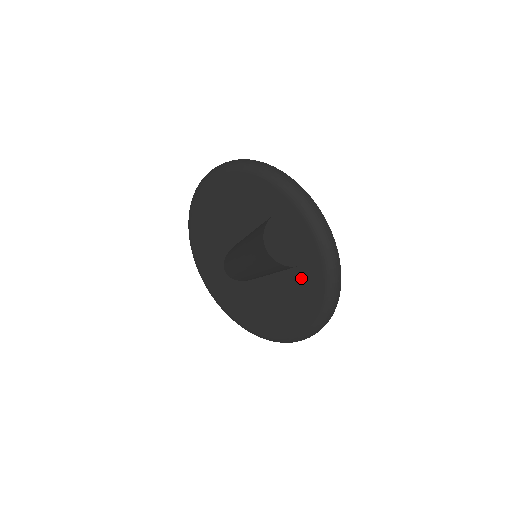
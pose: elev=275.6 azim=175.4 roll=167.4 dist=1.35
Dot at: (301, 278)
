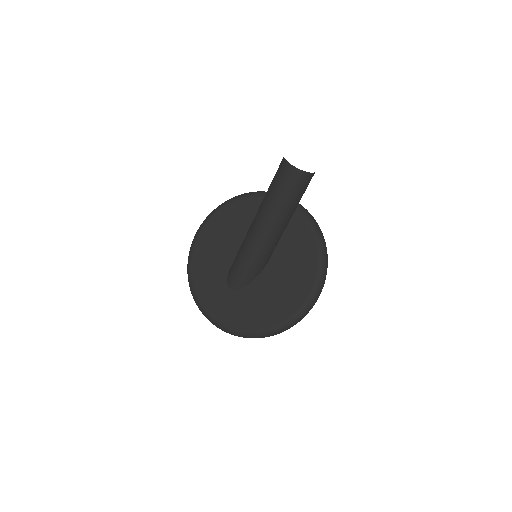
Dot at: (297, 248)
